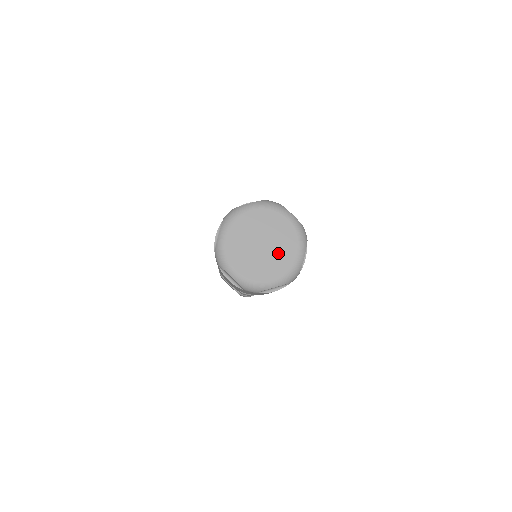
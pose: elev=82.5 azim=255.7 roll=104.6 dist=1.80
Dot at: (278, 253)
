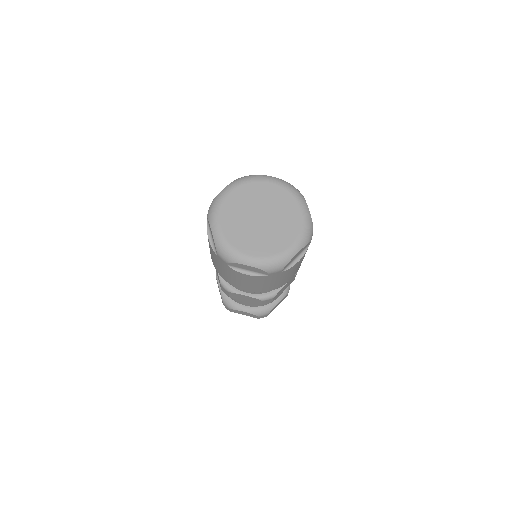
Dot at: (281, 218)
